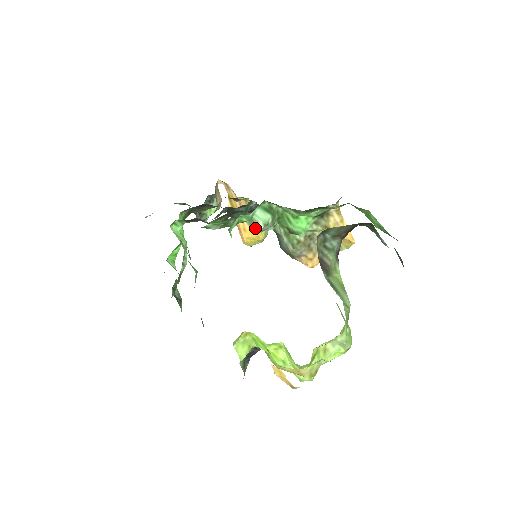
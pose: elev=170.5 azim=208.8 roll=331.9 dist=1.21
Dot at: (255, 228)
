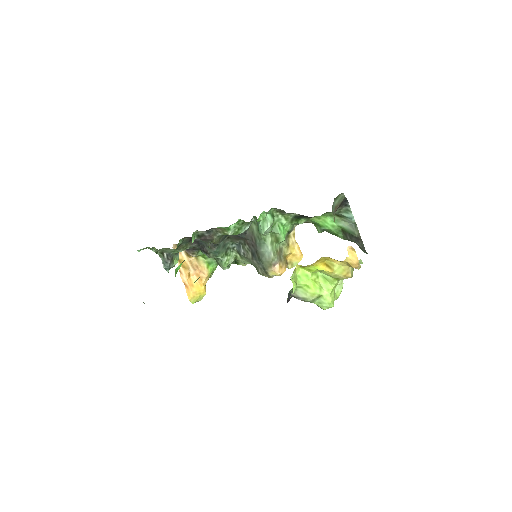
Dot at: (263, 229)
